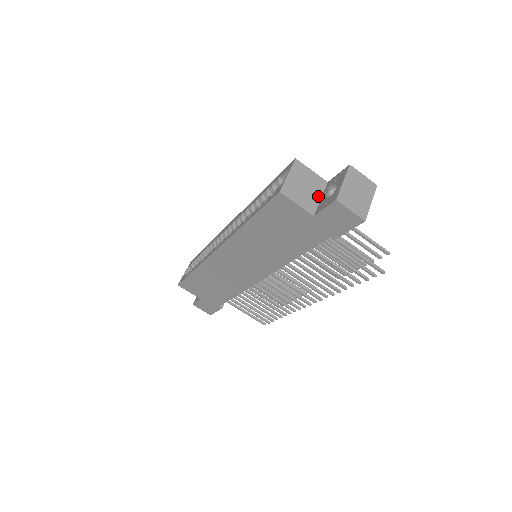
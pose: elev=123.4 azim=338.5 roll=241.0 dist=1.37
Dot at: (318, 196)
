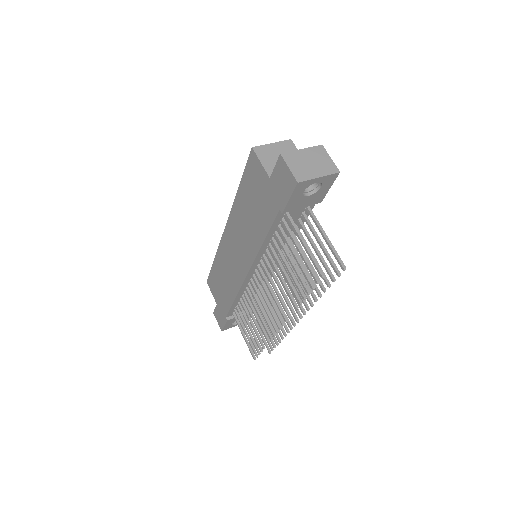
Dot at: occluded
